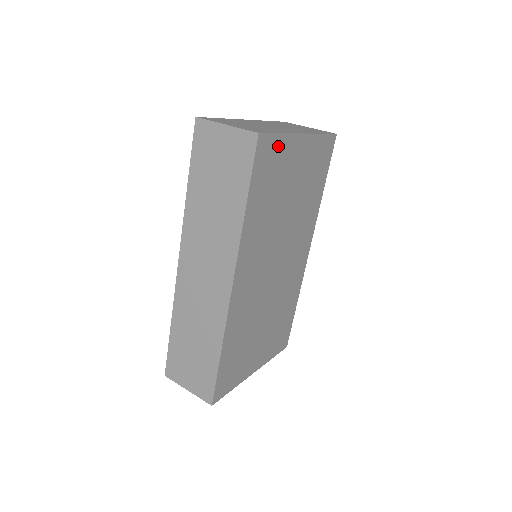
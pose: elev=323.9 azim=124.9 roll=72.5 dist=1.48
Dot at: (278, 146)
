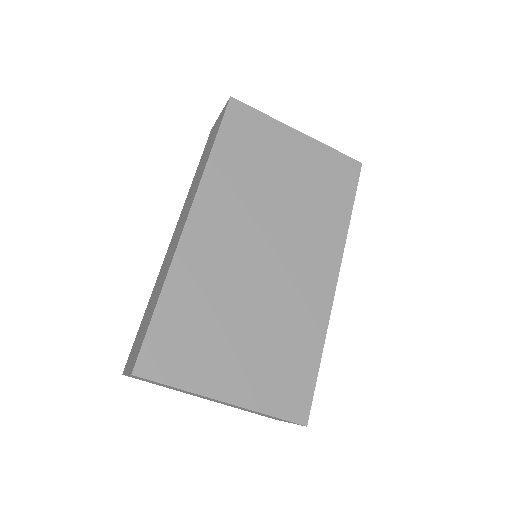
Dot at: (260, 122)
